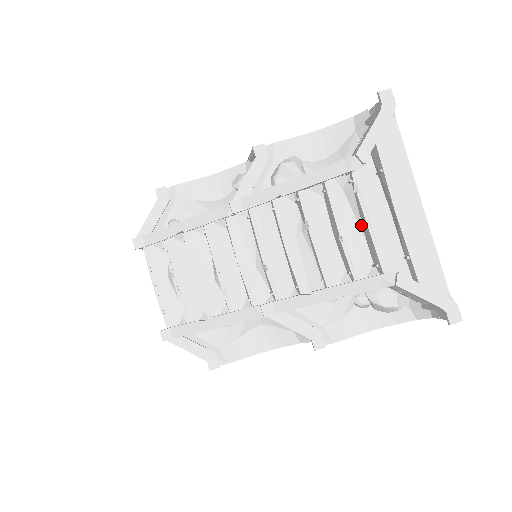
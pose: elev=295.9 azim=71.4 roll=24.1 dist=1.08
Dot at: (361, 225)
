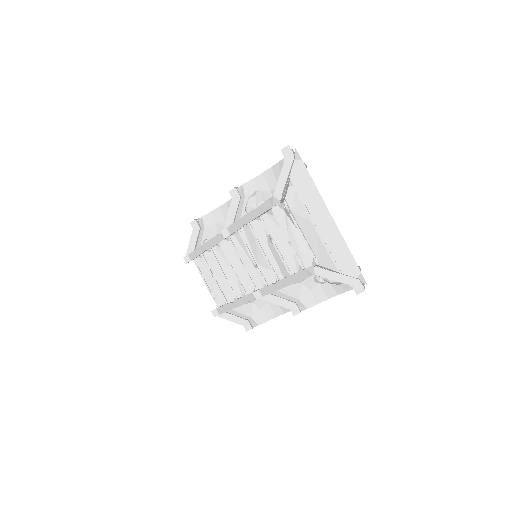
Dot at: occluded
